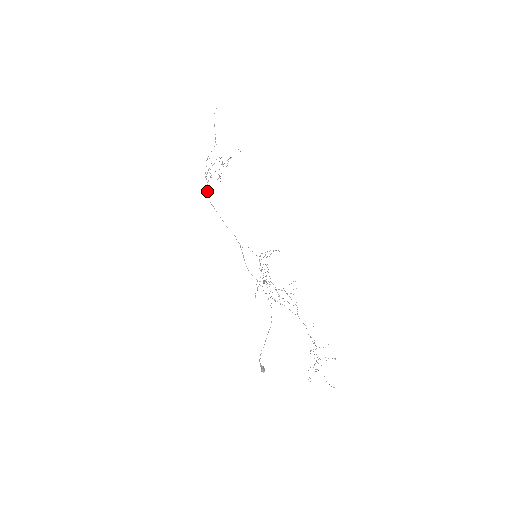
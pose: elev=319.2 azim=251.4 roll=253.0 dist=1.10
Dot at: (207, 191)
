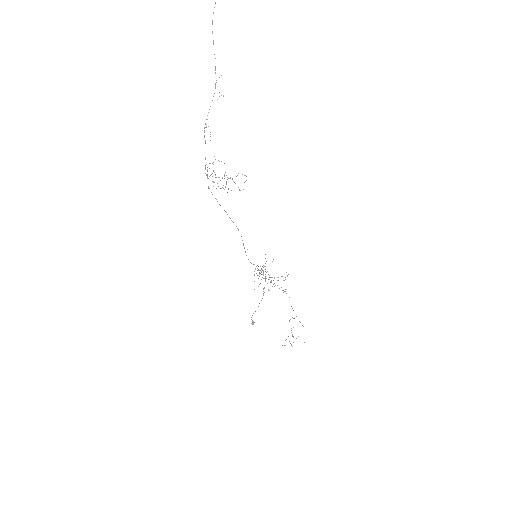
Dot at: occluded
